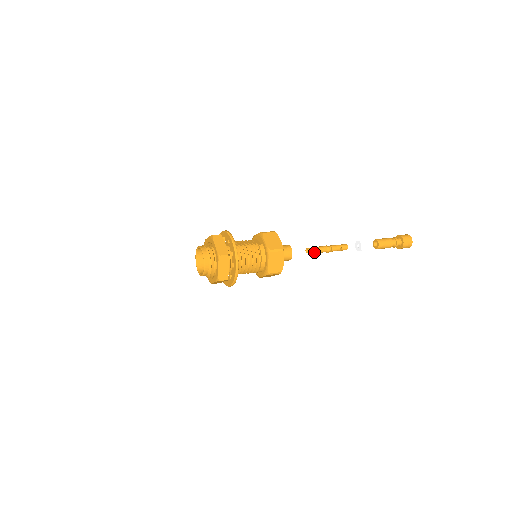
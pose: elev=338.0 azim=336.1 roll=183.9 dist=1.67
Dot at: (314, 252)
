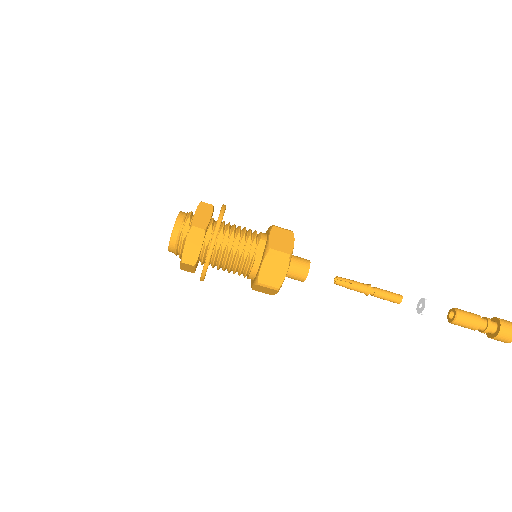
Dot at: (344, 286)
